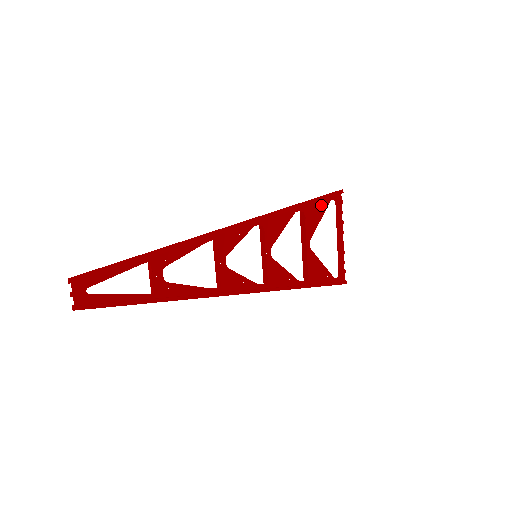
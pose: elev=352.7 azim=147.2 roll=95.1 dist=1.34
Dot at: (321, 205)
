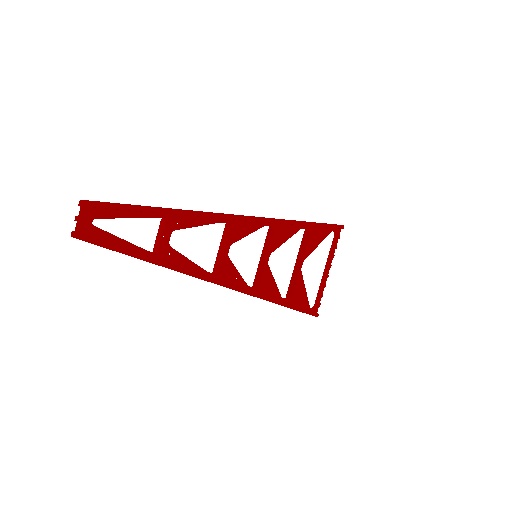
Dot at: (323, 232)
